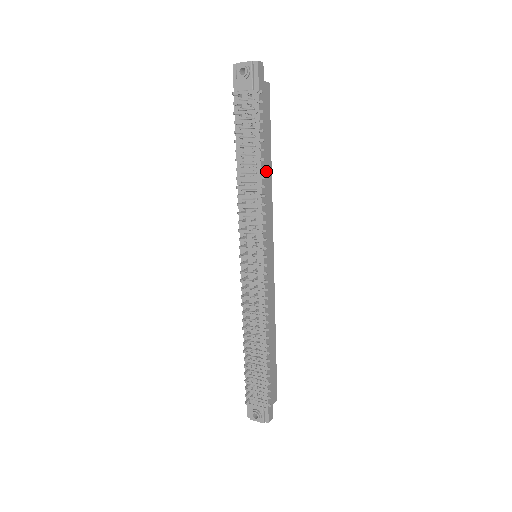
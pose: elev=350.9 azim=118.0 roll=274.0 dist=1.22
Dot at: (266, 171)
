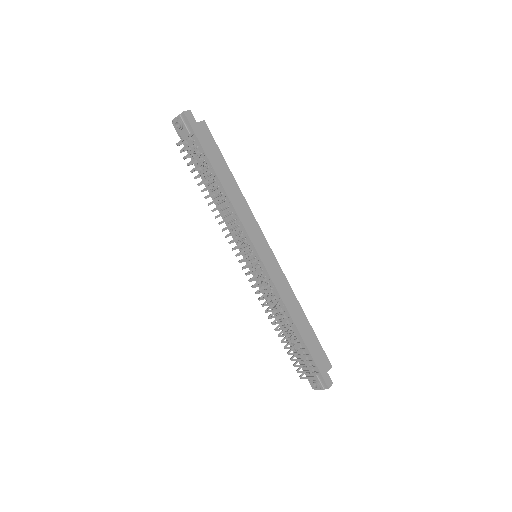
Dot at: (231, 188)
